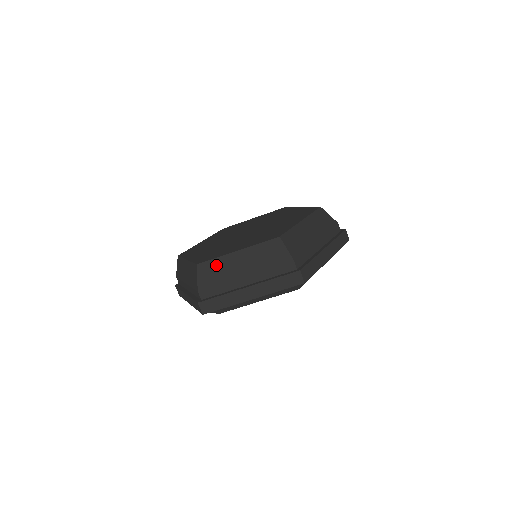
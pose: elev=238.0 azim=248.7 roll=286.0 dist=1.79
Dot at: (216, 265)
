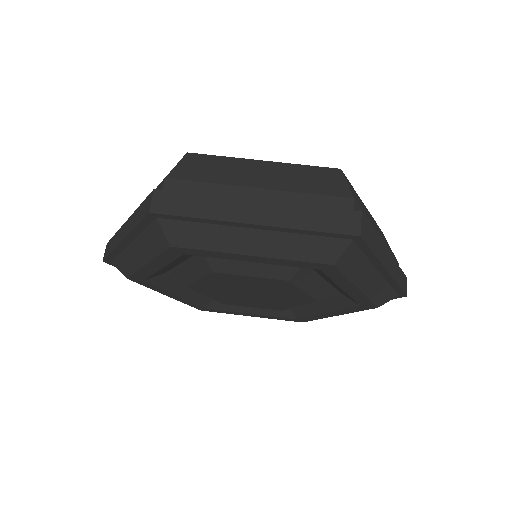
Dot at: (218, 162)
